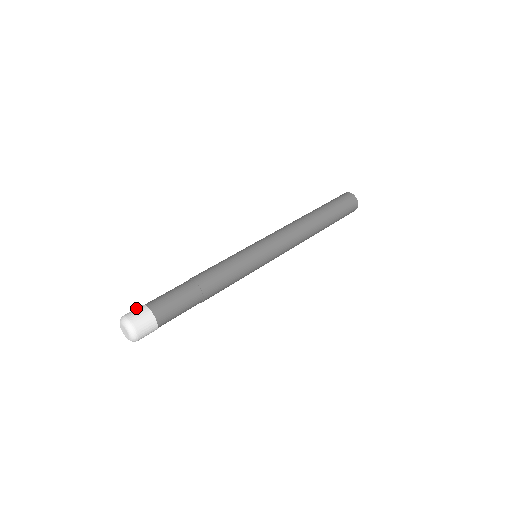
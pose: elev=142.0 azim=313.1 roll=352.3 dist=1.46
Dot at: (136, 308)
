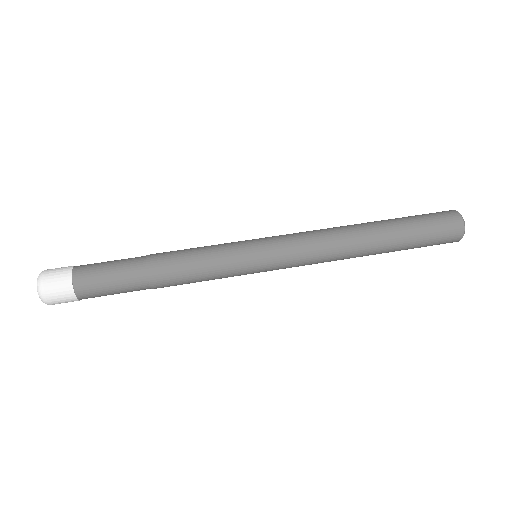
Dot at: (61, 277)
